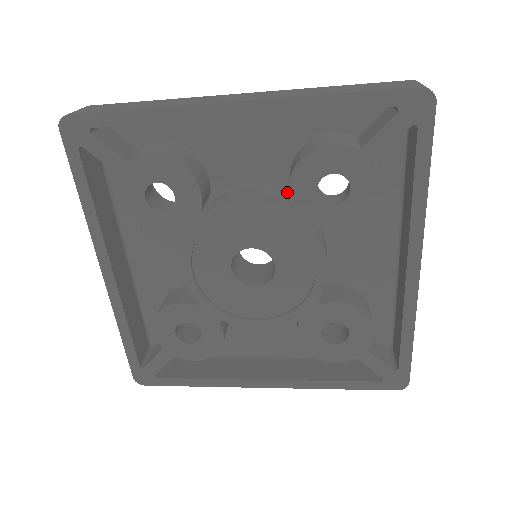
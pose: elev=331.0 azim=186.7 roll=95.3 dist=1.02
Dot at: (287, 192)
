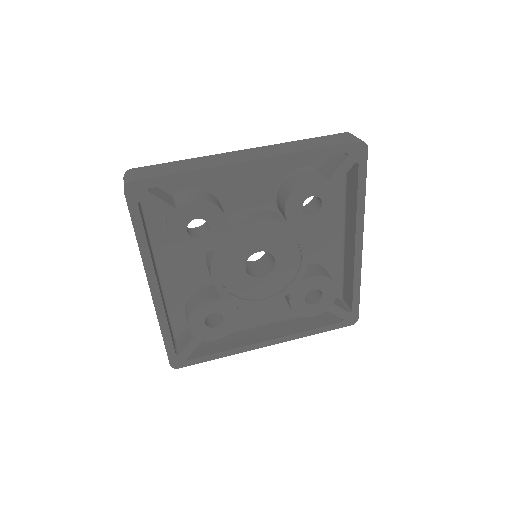
Dot at: (274, 210)
